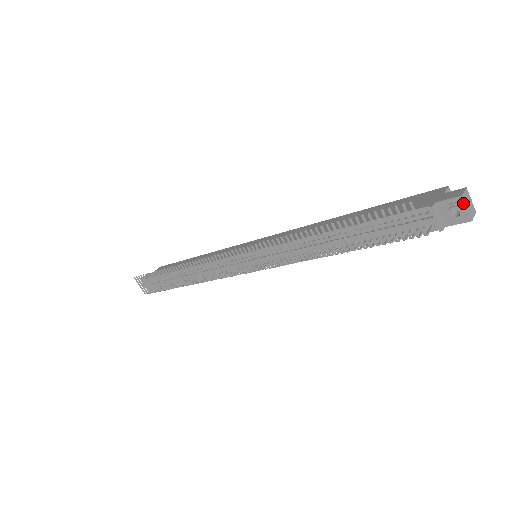
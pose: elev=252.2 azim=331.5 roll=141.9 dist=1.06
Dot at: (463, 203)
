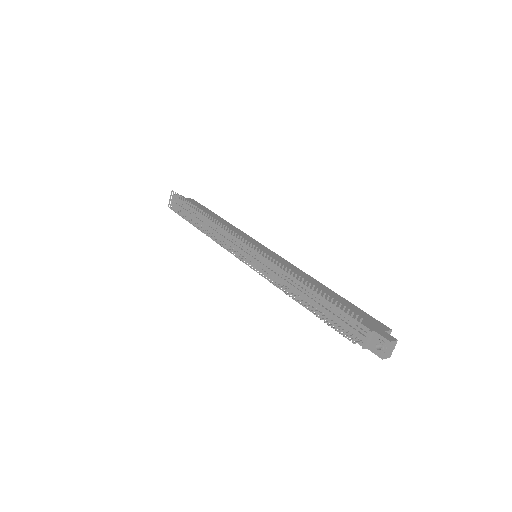
Dot at: (387, 346)
